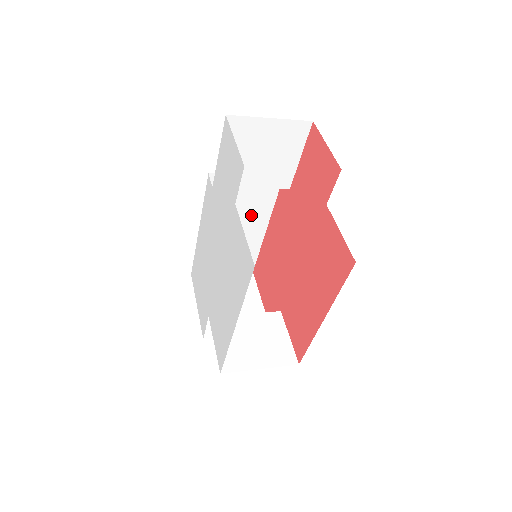
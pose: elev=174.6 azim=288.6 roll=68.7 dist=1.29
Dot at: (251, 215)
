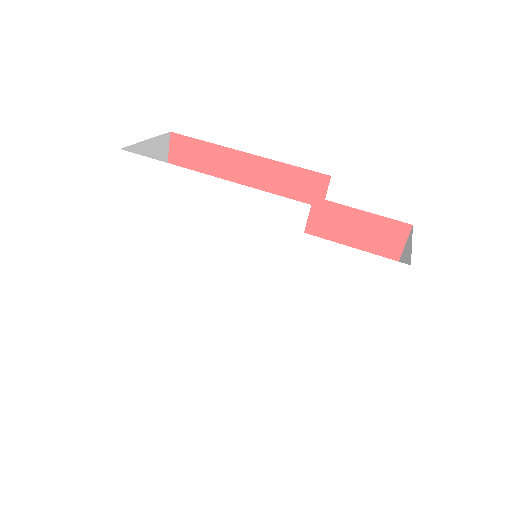
Dot at: occluded
